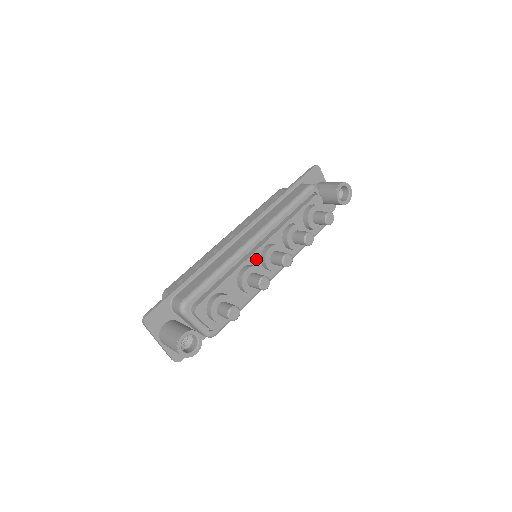
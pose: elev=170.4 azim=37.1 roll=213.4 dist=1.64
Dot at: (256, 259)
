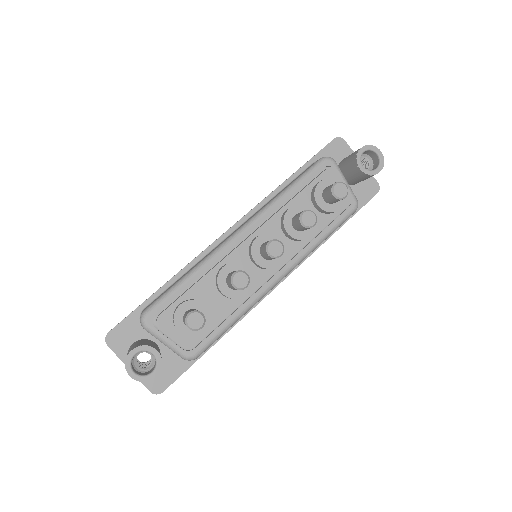
Dot at: (242, 255)
